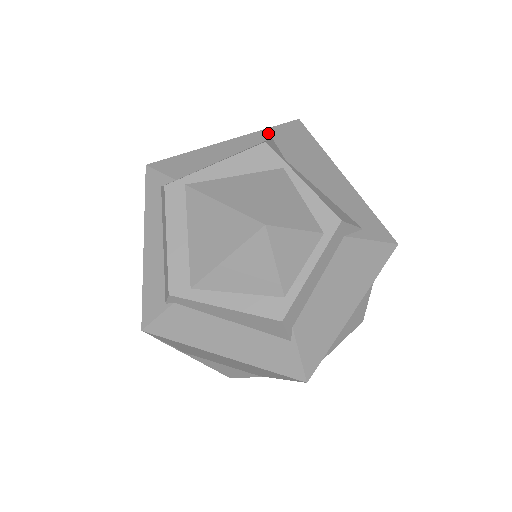
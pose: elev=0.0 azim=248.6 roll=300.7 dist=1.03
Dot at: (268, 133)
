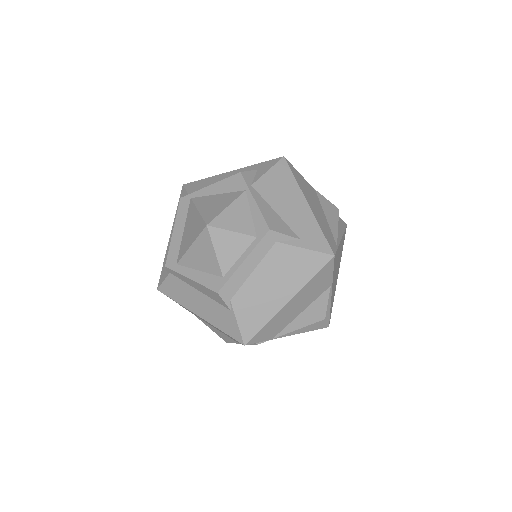
Dot at: (258, 166)
